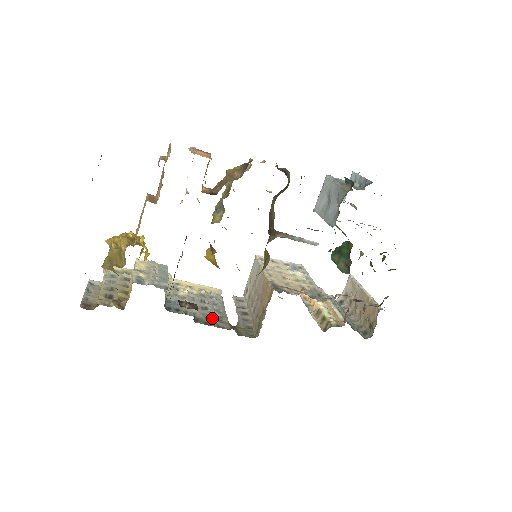
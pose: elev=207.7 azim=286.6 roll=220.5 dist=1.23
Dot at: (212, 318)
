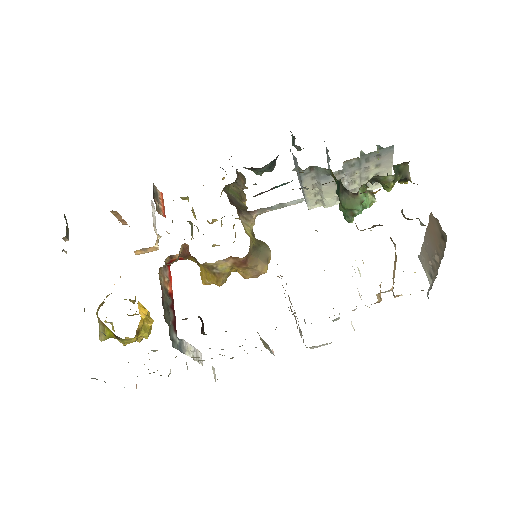
Dot at: occluded
